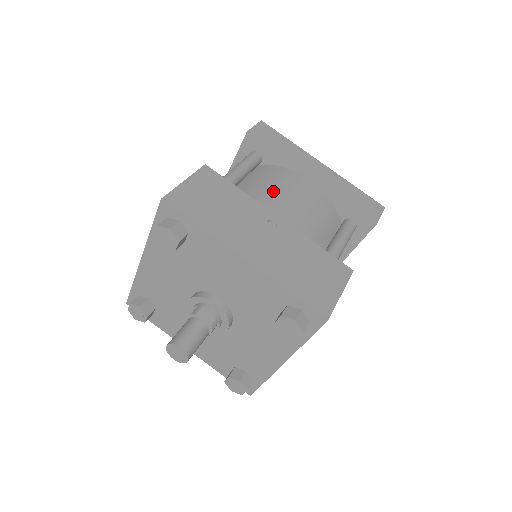
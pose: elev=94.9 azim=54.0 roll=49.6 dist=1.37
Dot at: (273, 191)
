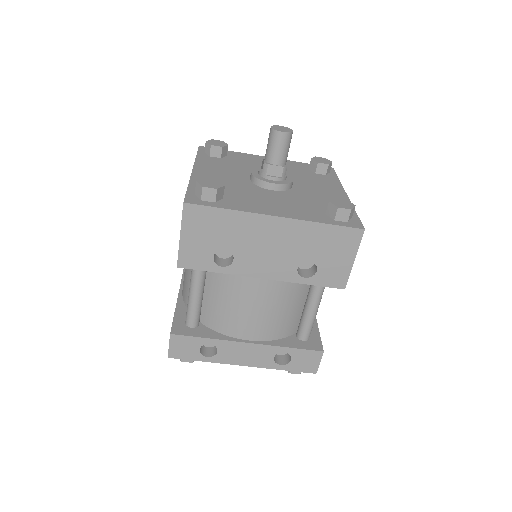
Dot at: occluded
